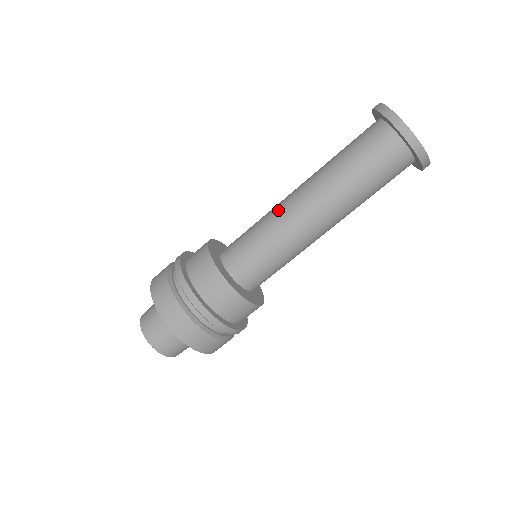
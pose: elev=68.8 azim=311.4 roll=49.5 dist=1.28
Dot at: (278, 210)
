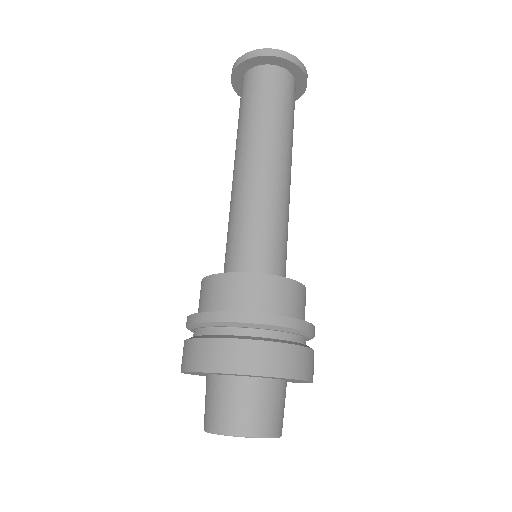
Dot at: occluded
